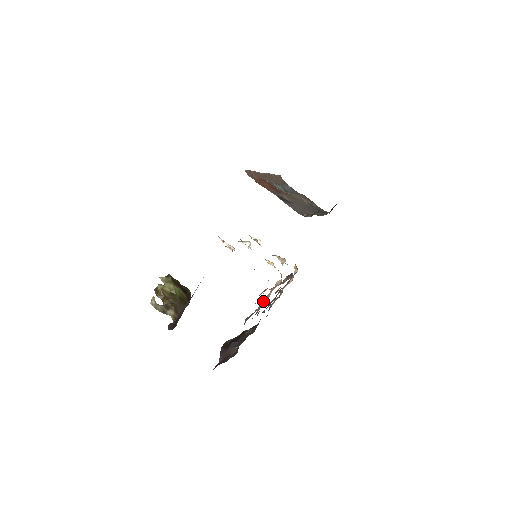
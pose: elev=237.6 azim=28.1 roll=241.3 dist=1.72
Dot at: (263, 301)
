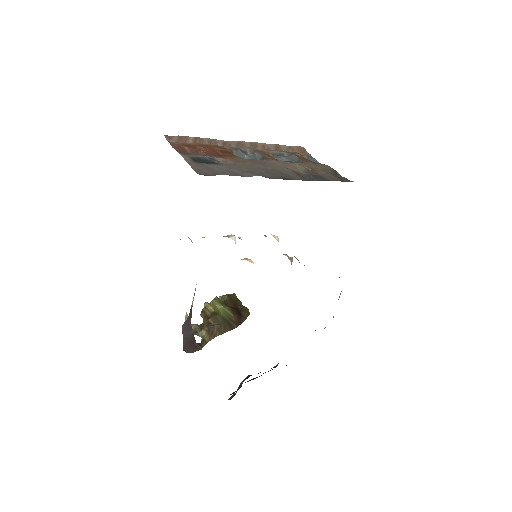
Dot at: occluded
